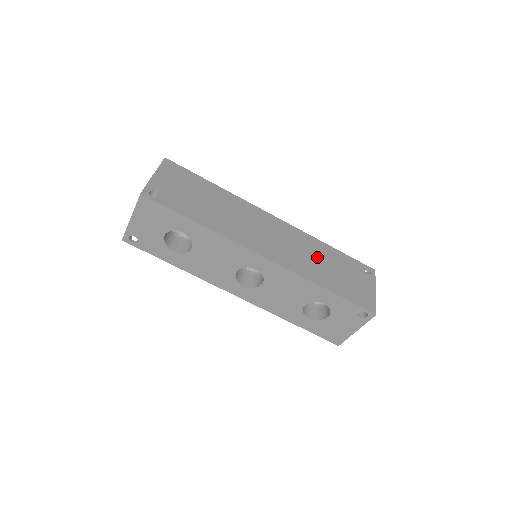
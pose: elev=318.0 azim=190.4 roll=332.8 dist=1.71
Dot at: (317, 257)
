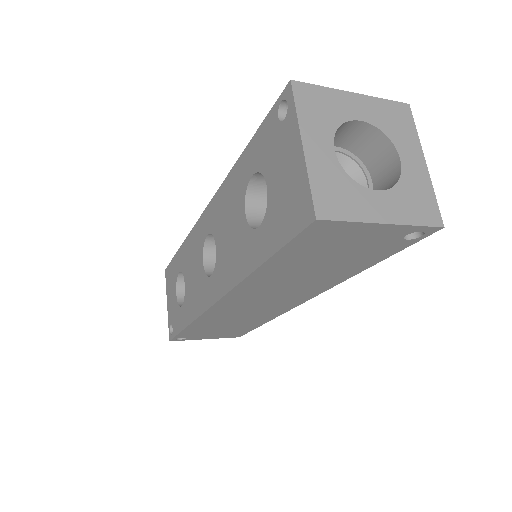
Dot at: occluded
